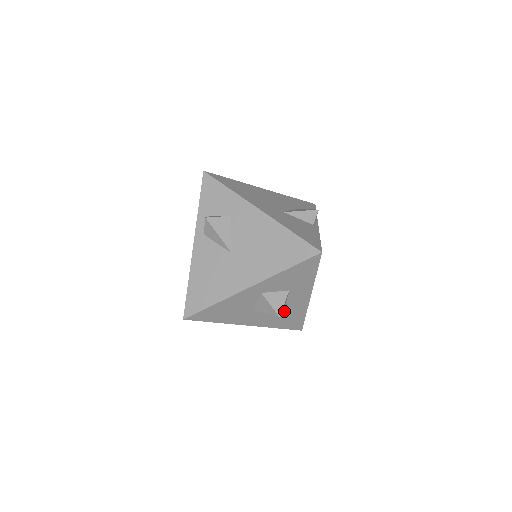
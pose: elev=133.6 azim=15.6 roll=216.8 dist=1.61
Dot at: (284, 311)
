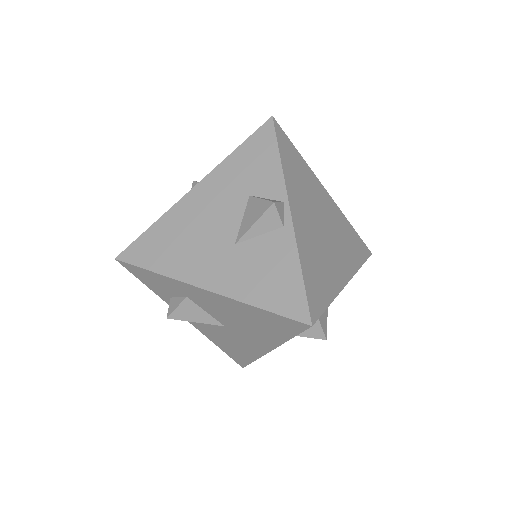
Dot at: occluded
